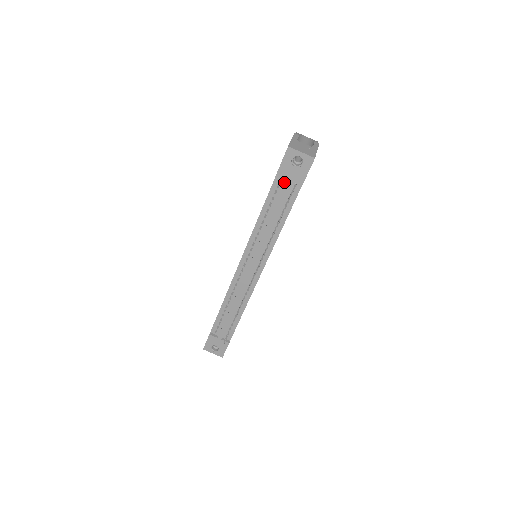
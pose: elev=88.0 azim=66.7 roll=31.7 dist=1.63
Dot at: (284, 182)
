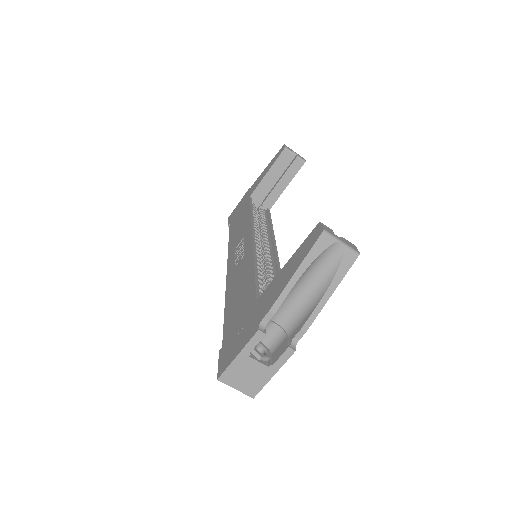
Dot at: occluded
